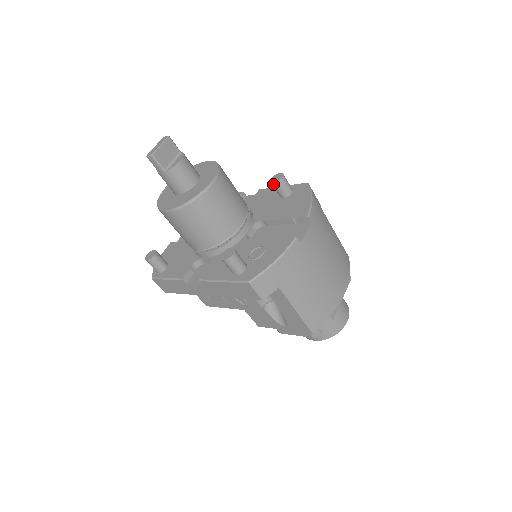
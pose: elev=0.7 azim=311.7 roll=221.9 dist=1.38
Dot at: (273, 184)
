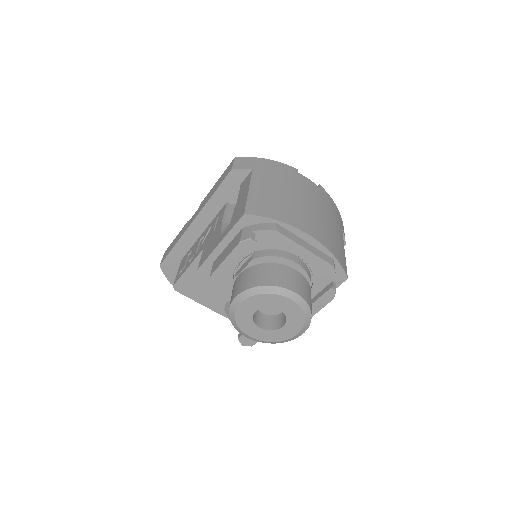
Dot at: occluded
